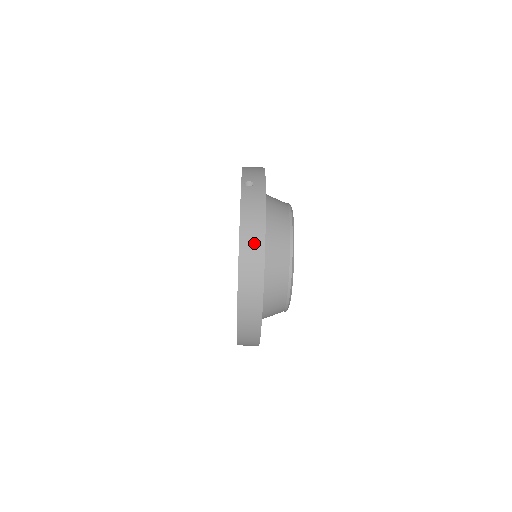
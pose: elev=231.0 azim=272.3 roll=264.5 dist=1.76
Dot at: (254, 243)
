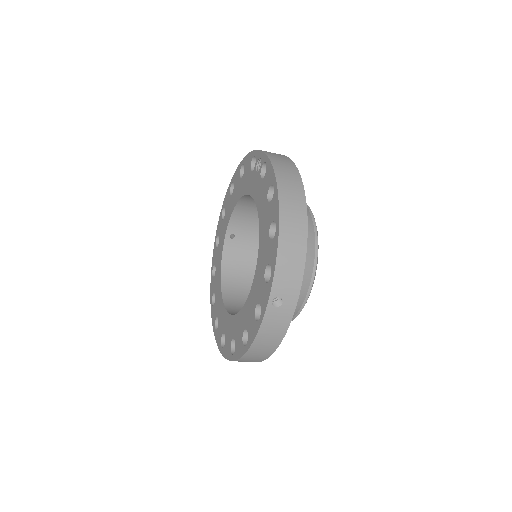
Dot at: (259, 356)
